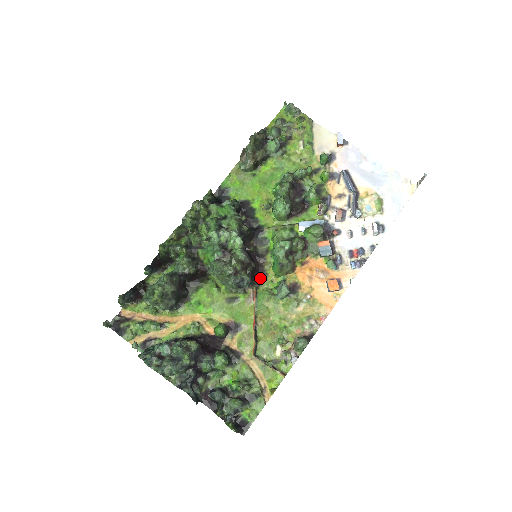
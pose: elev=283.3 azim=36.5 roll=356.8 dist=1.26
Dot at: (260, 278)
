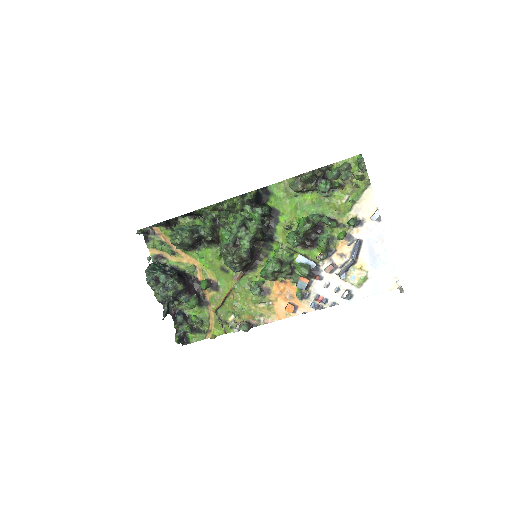
Dot at: (250, 269)
